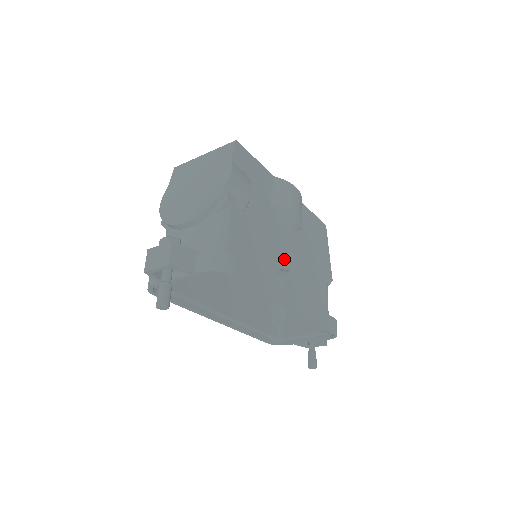
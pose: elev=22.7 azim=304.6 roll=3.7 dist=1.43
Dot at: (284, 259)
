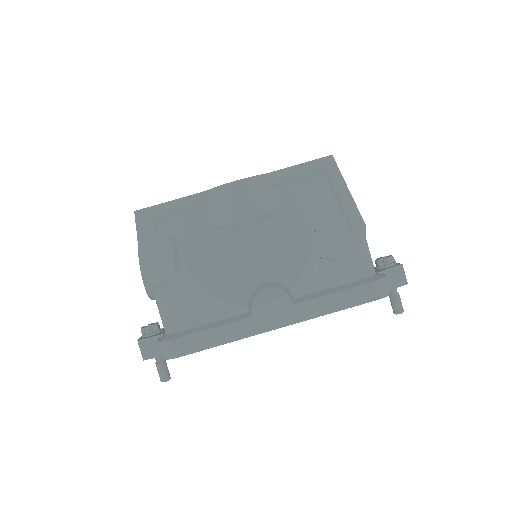
Dot at: (258, 272)
